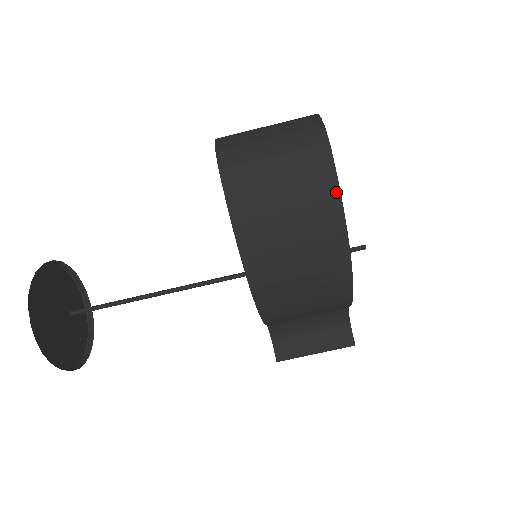
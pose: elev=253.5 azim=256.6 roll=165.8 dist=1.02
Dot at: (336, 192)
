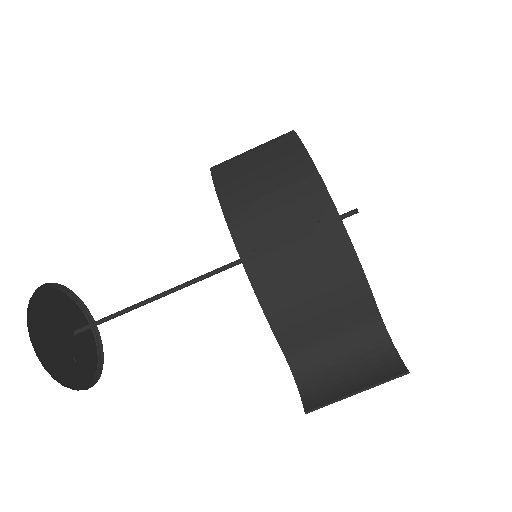
Dot at: (301, 147)
